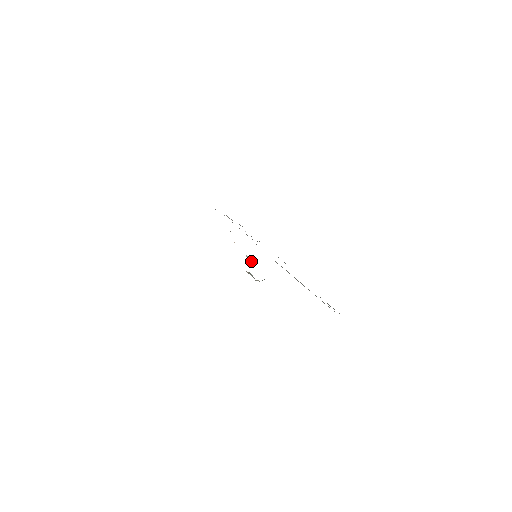
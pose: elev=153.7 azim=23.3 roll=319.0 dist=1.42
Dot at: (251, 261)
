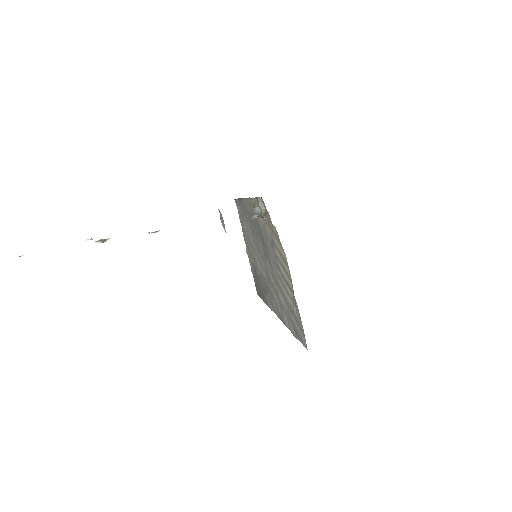
Dot at: occluded
